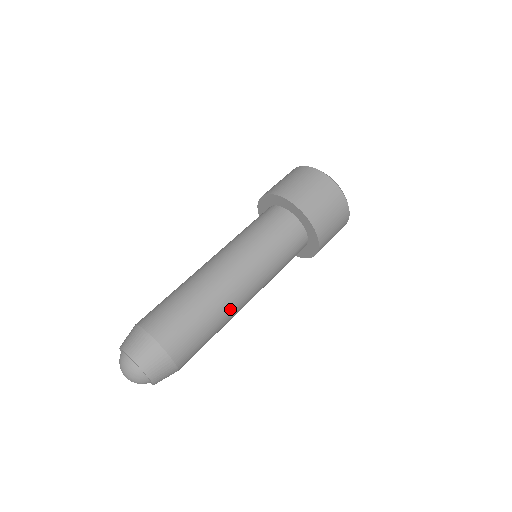
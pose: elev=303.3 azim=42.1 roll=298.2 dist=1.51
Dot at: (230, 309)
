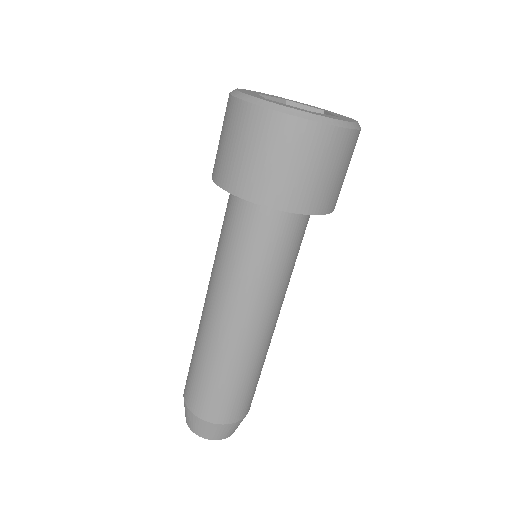
Dot at: (248, 353)
